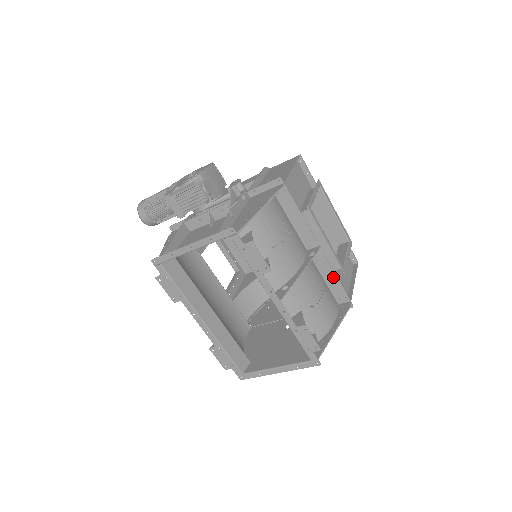
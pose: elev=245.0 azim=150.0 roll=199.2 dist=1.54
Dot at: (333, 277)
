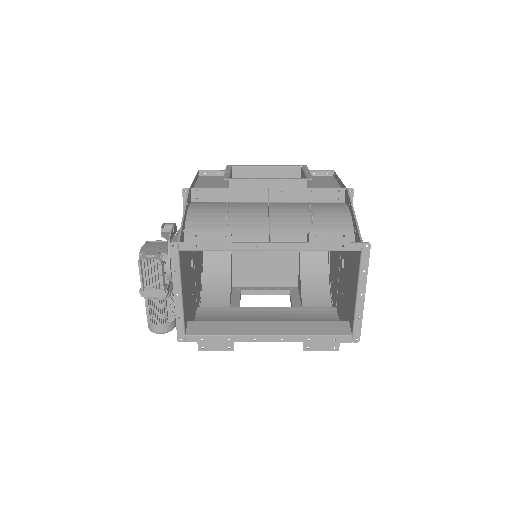
Dot at: (309, 192)
